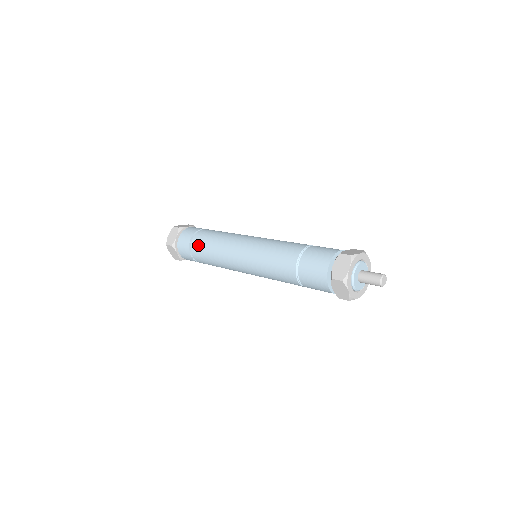
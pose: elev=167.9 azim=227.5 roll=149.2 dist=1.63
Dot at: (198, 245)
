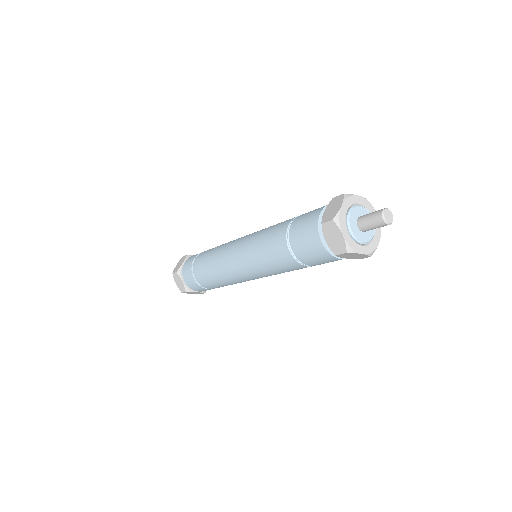
Dot at: (199, 260)
